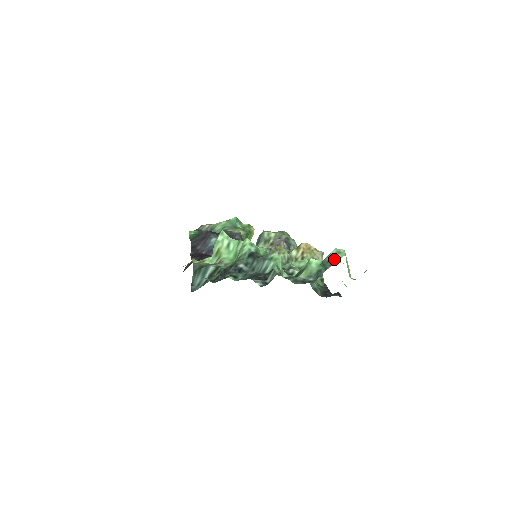
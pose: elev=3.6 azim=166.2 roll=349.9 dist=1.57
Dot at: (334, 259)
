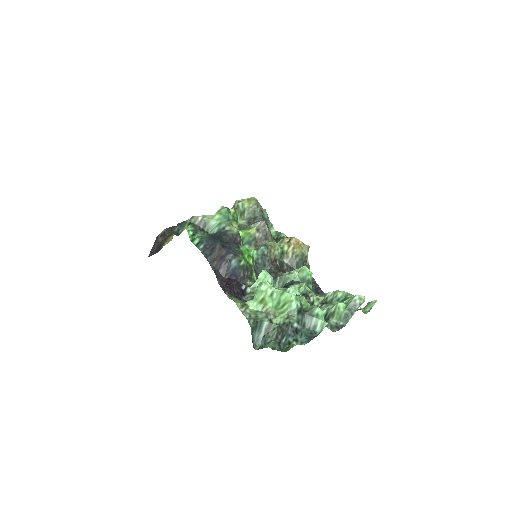
Dot at: (358, 305)
